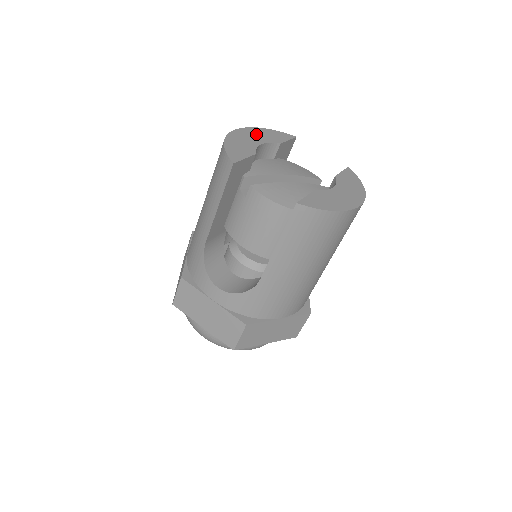
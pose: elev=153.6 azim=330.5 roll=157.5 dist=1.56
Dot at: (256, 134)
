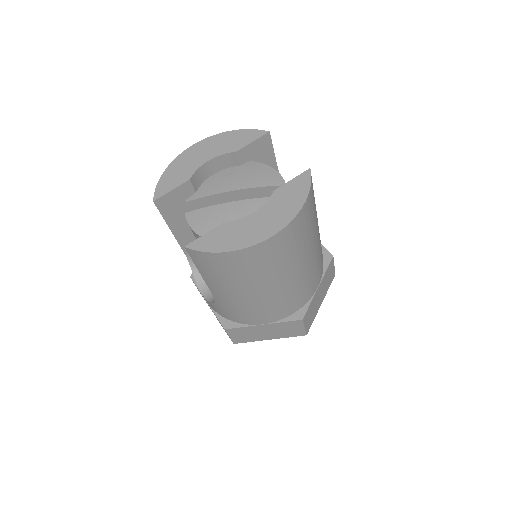
Dot at: (213, 145)
